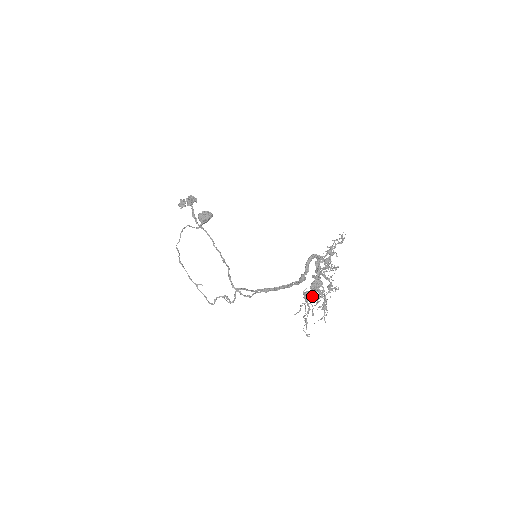
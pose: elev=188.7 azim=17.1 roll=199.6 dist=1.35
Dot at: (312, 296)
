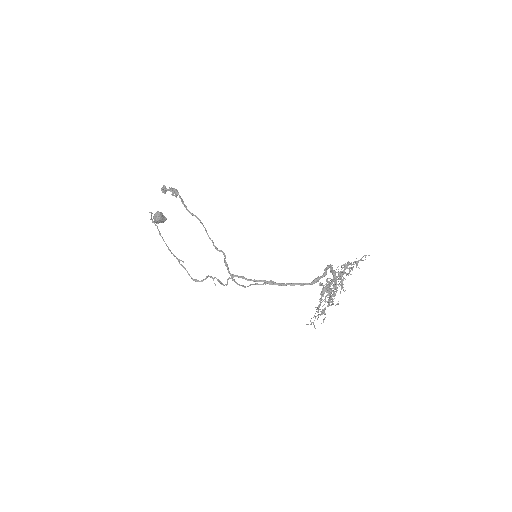
Dot at: occluded
